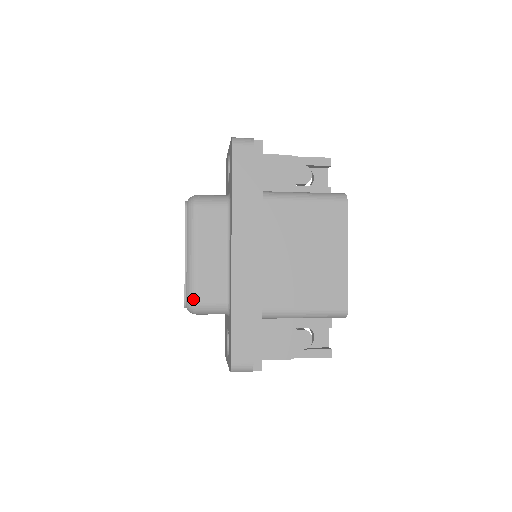
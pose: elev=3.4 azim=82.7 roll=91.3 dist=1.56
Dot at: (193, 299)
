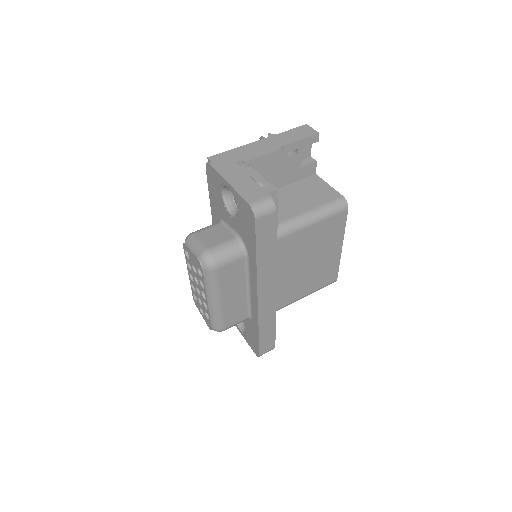
Dot at: (221, 328)
